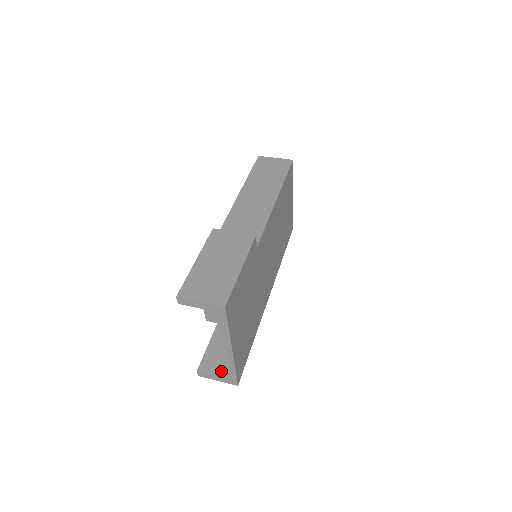
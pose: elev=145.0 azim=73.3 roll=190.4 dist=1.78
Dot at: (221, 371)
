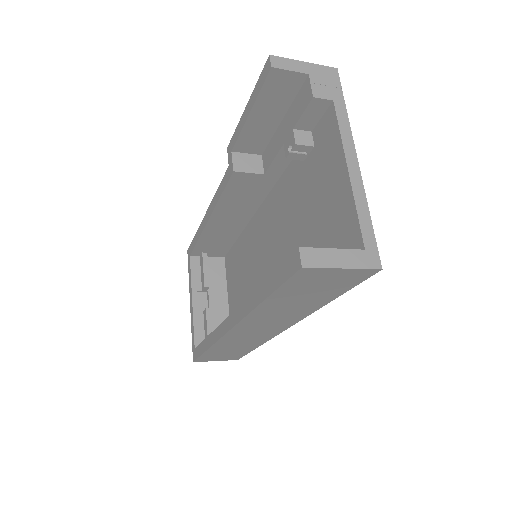
Dot at: occluded
